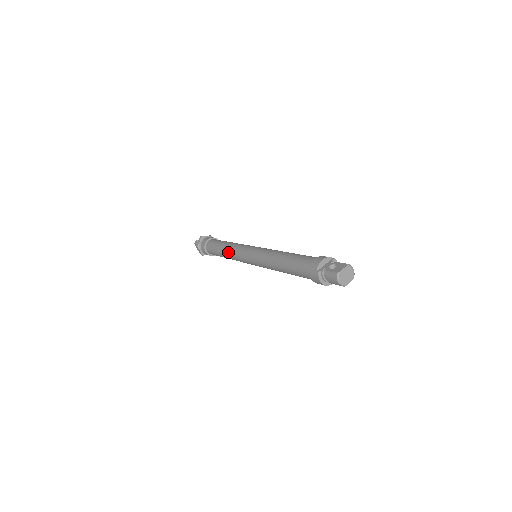
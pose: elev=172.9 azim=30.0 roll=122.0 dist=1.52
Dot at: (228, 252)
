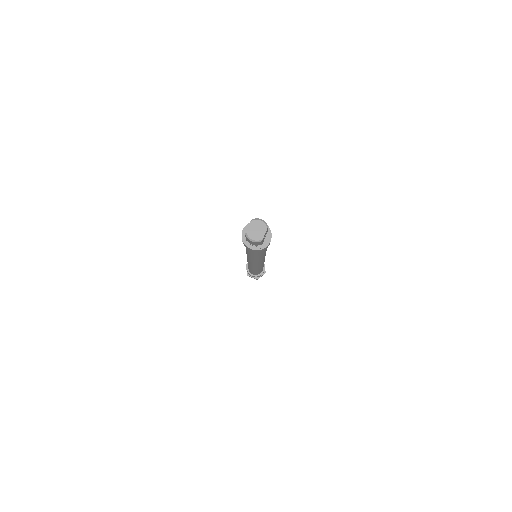
Dot at: (249, 266)
